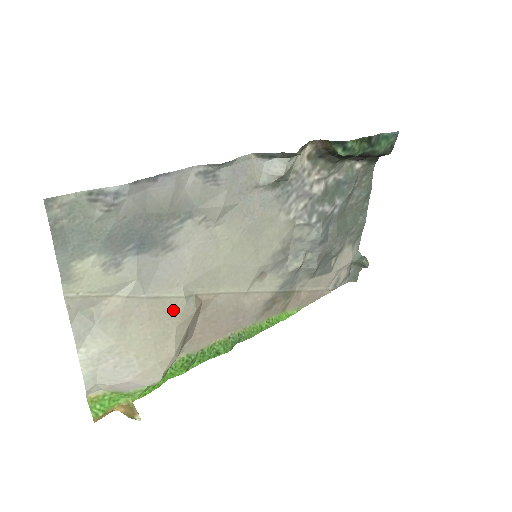
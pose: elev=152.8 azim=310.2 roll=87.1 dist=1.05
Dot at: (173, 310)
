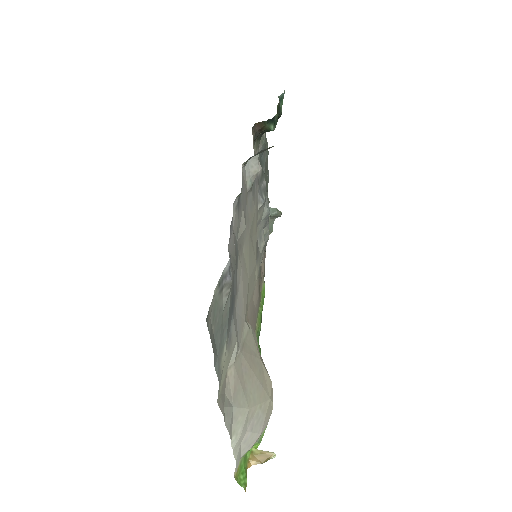
Dot at: (252, 346)
